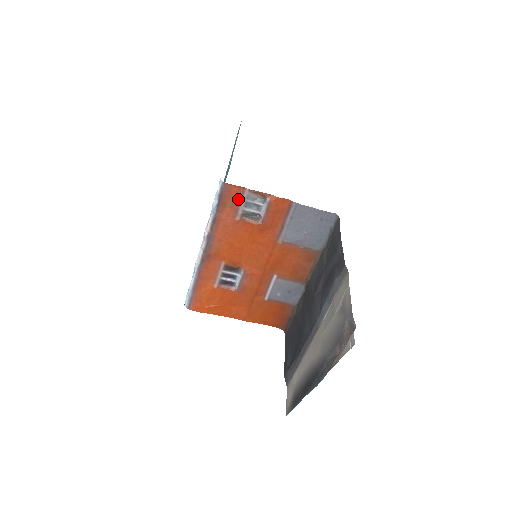
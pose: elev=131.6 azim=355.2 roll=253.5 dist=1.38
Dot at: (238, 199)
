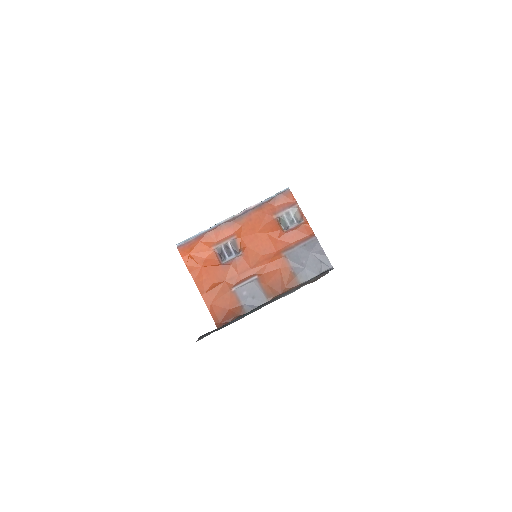
Dot at: (287, 206)
